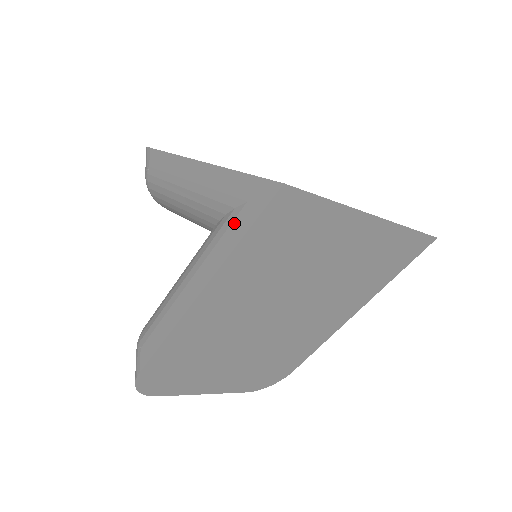
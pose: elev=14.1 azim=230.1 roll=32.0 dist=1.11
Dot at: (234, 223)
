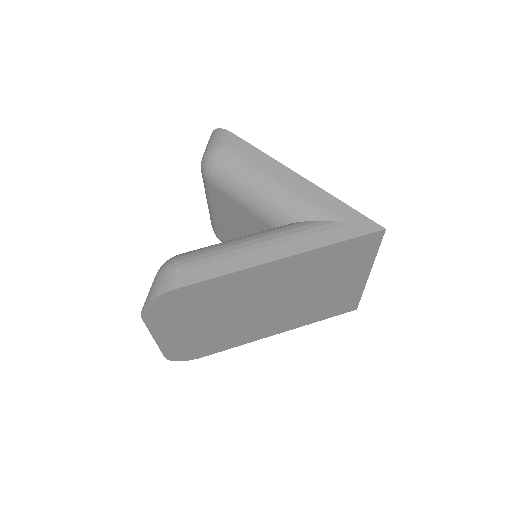
Dot at: (334, 230)
